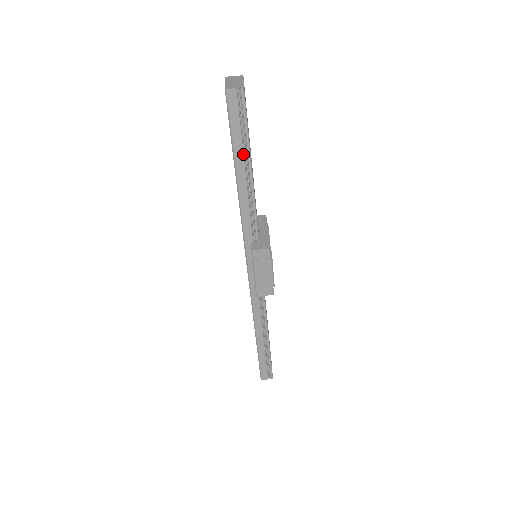
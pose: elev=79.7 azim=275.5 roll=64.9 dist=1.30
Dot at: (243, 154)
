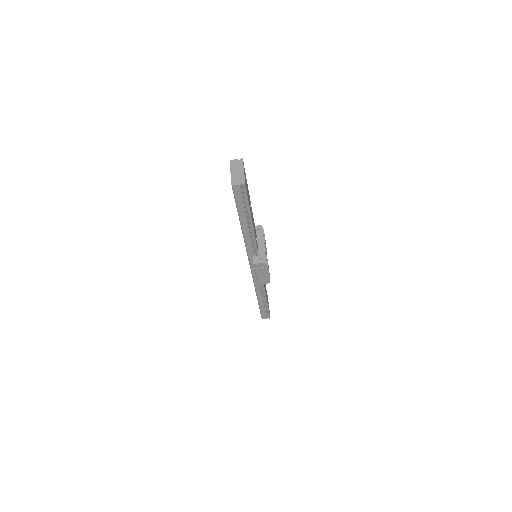
Dot at: (246, 215)
